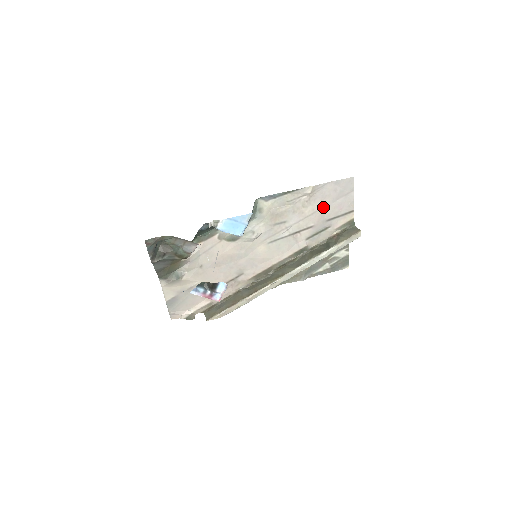
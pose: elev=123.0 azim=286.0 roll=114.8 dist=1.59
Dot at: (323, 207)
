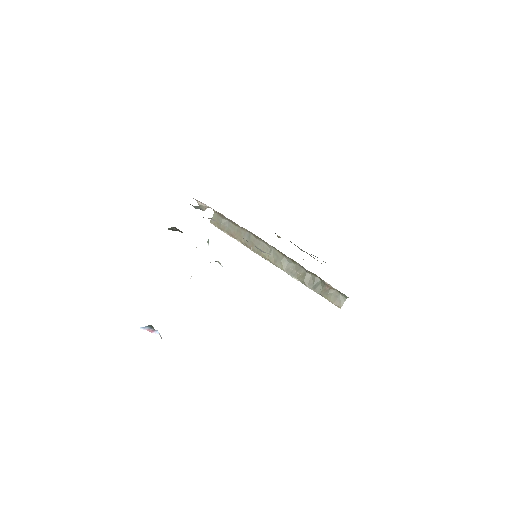
Dot at: occluded
